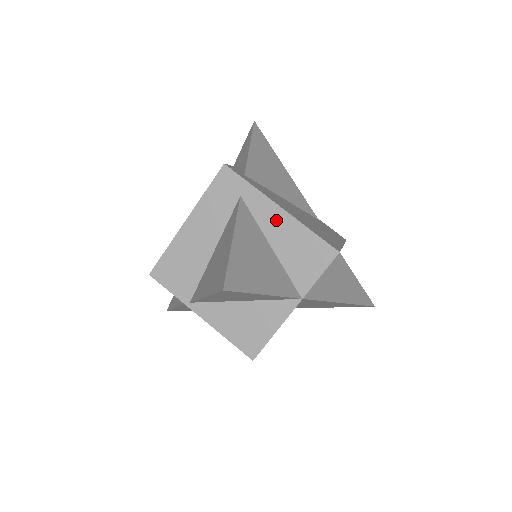
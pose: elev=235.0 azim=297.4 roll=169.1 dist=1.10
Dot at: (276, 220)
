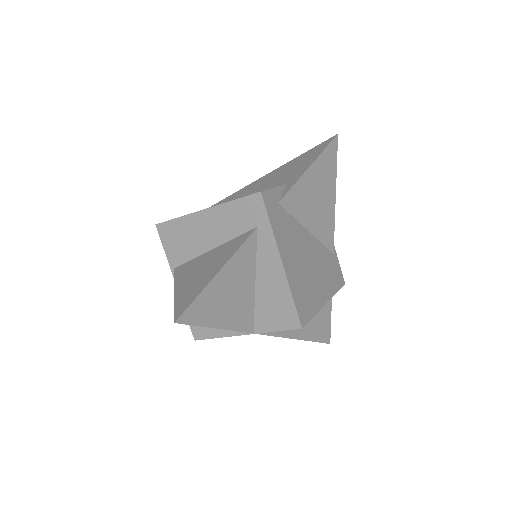
Dot at: (272, 267)
